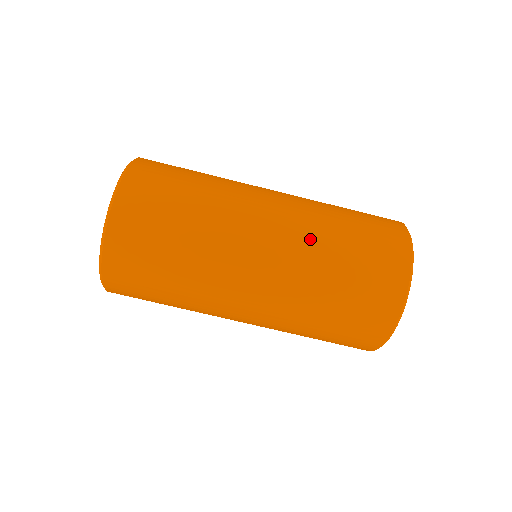
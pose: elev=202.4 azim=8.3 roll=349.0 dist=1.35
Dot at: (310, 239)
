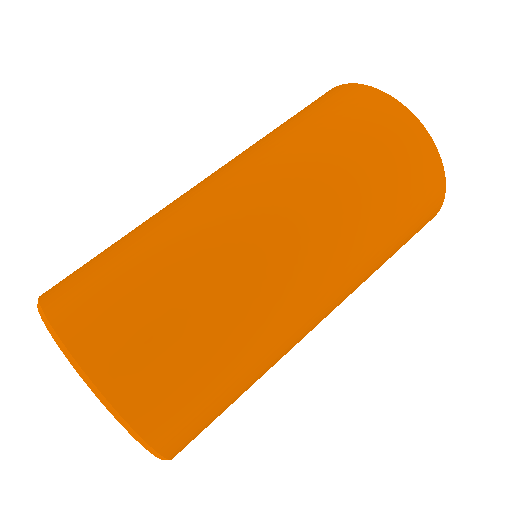
Dot at: (348, 230)
